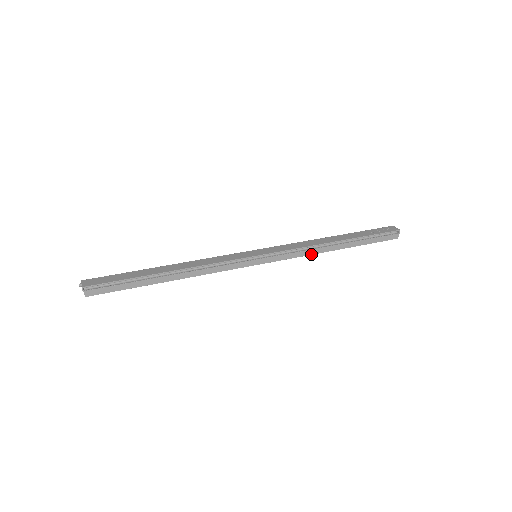
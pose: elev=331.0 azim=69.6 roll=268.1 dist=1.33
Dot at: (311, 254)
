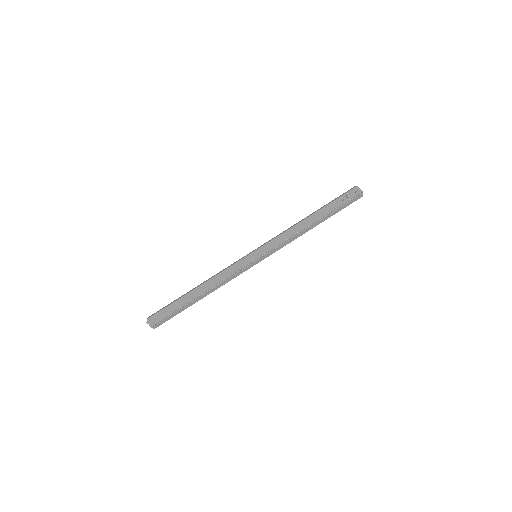
Dot at: (296, 238)
